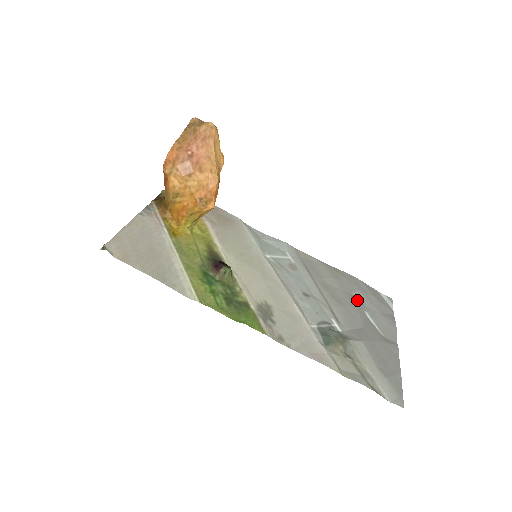
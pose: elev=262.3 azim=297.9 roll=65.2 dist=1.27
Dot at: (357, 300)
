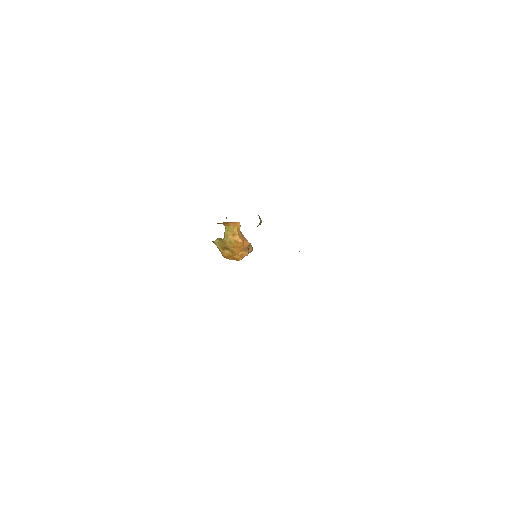
Dot at: occluded
